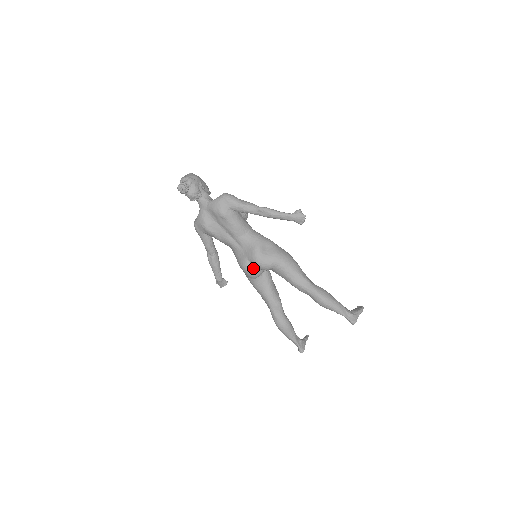
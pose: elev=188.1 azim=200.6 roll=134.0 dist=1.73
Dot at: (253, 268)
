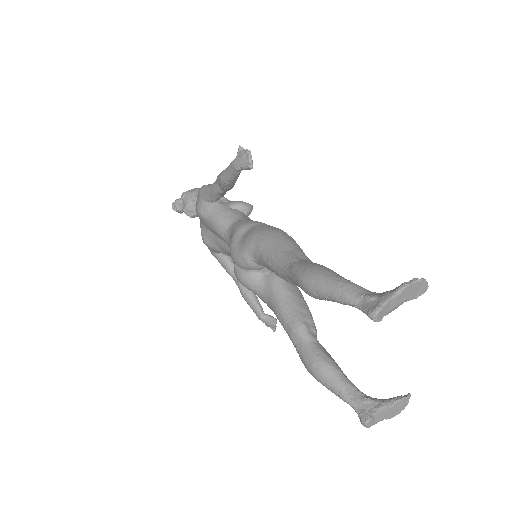
Dot at: (241, 272)
